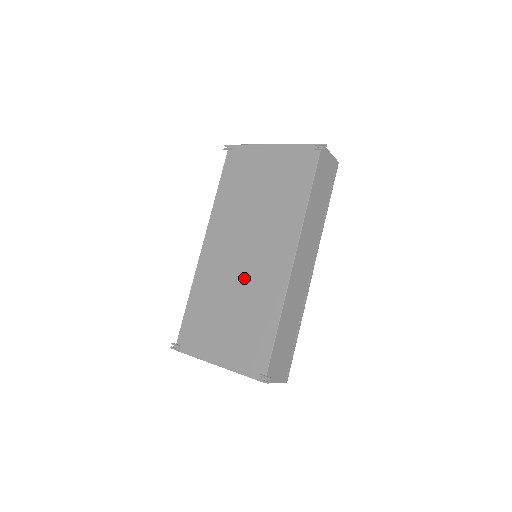
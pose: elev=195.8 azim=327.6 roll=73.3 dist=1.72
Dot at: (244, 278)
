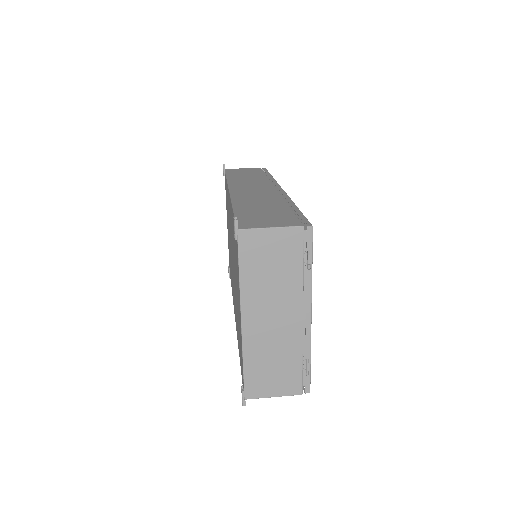
Dot at: occluded
